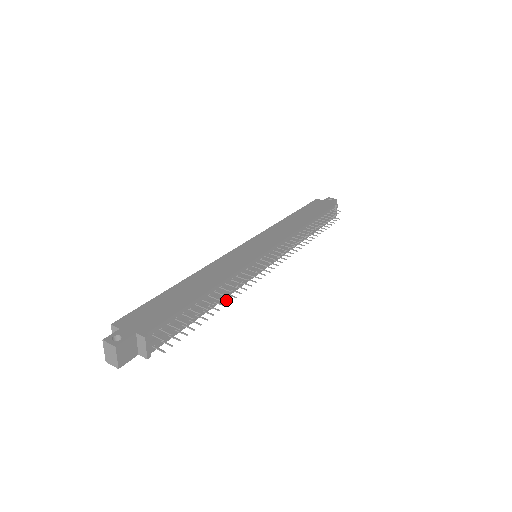
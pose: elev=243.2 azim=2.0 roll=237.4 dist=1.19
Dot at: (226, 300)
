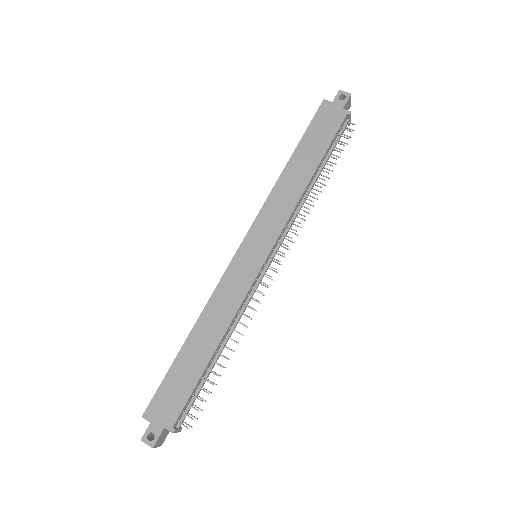
Dot at: occluded
